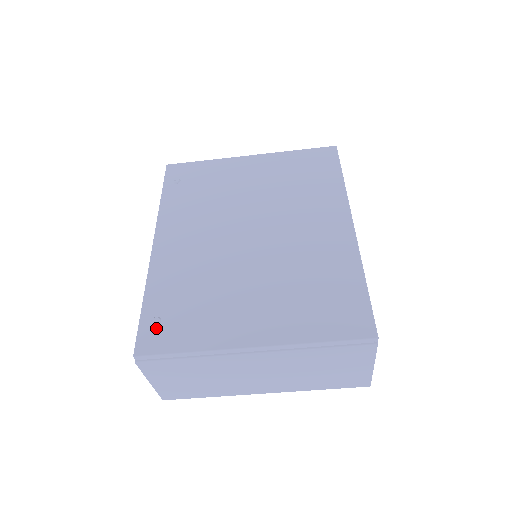
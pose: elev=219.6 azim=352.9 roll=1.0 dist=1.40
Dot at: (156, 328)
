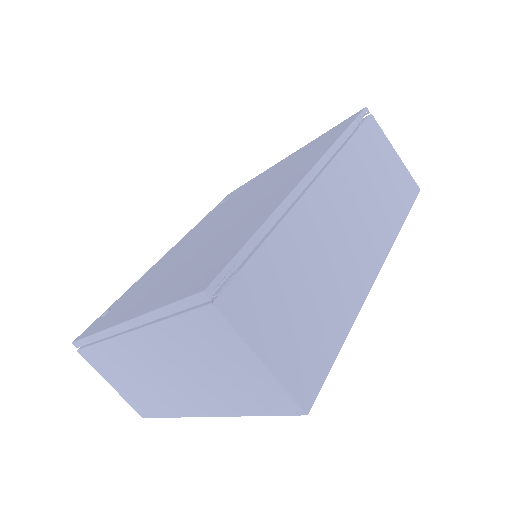
Dot at: (101, 318)
